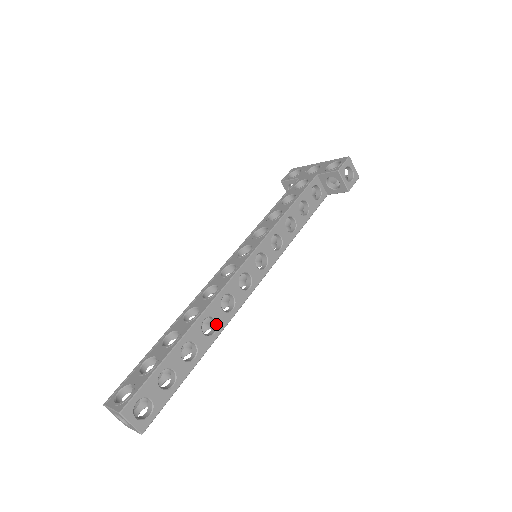
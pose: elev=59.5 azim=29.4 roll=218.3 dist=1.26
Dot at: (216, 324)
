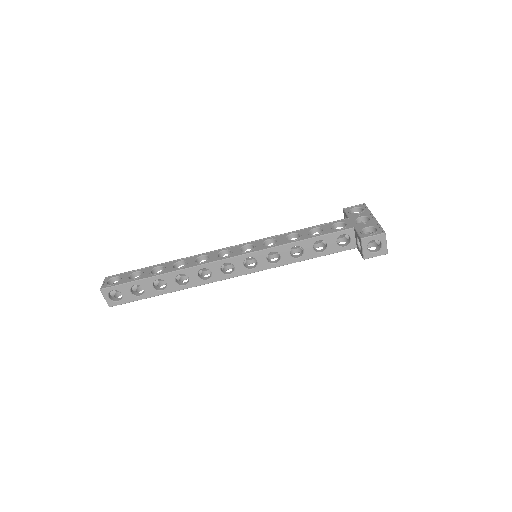
Dot at: (189, 281)
